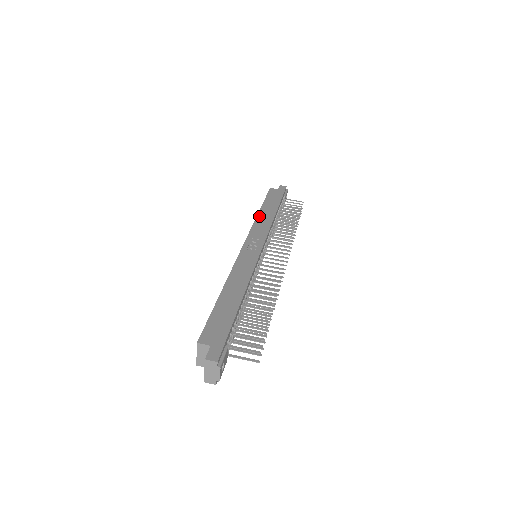
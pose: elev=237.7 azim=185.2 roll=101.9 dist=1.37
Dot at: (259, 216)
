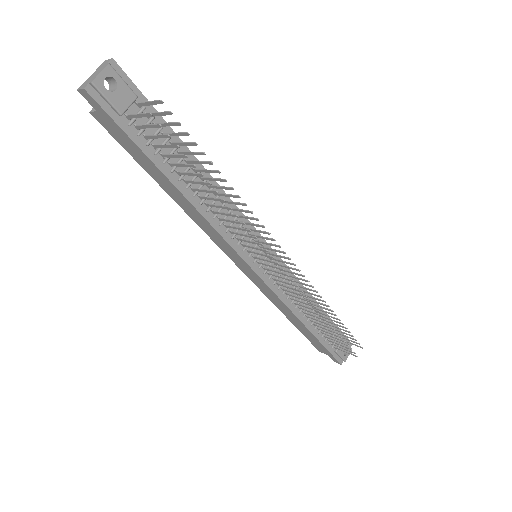
Dot at: occluded
